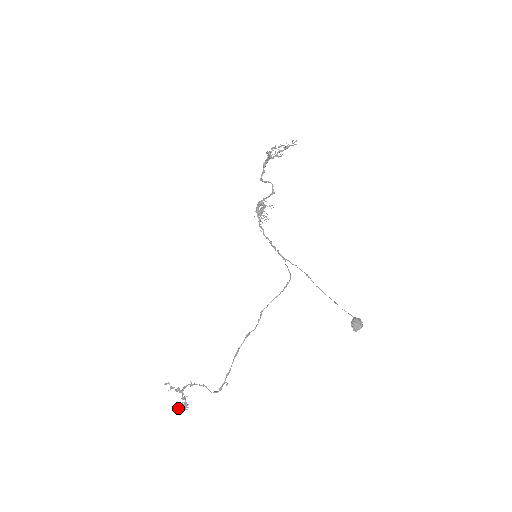
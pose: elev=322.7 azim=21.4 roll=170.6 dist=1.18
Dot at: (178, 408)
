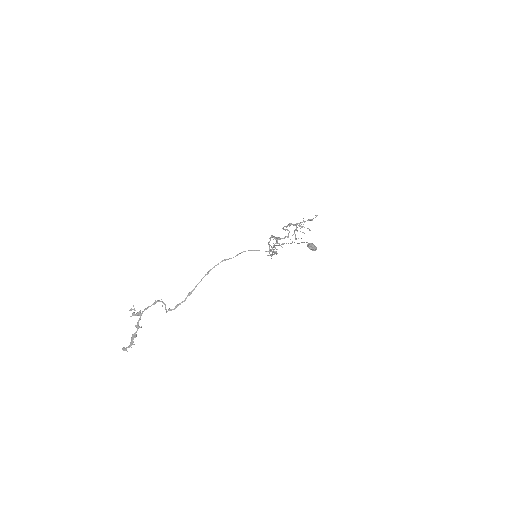
Dot at: (124, 347)
